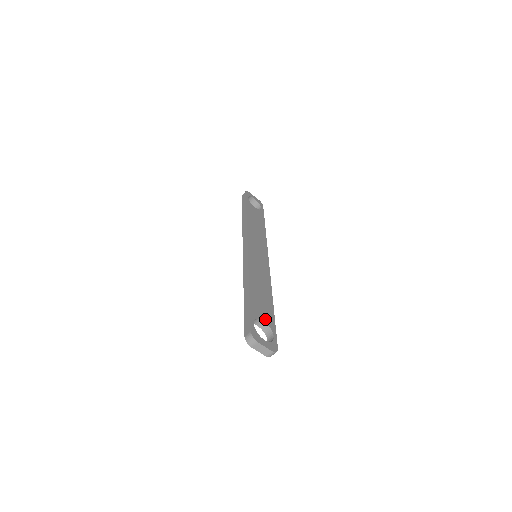
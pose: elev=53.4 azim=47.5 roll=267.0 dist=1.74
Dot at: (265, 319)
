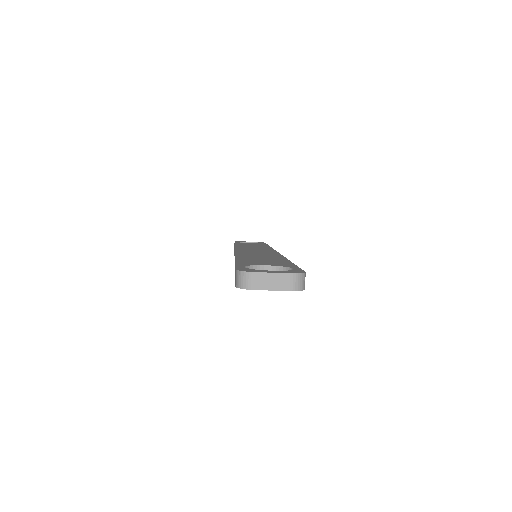
Dot at: (271, 265)
